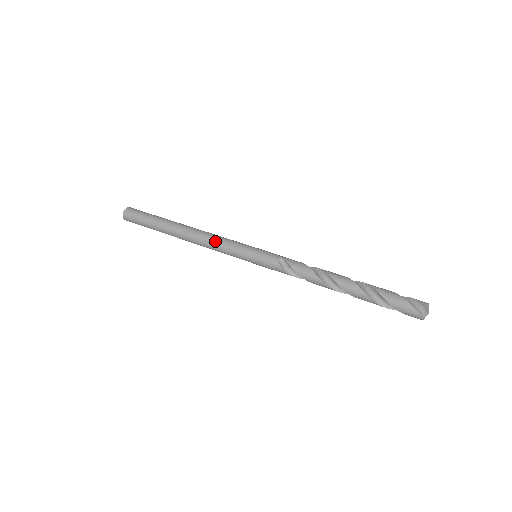
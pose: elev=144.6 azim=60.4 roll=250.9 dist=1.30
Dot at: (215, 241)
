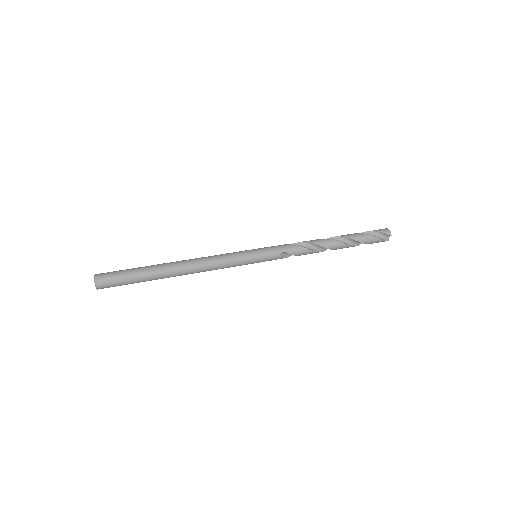
Dot at: (218, 267)
